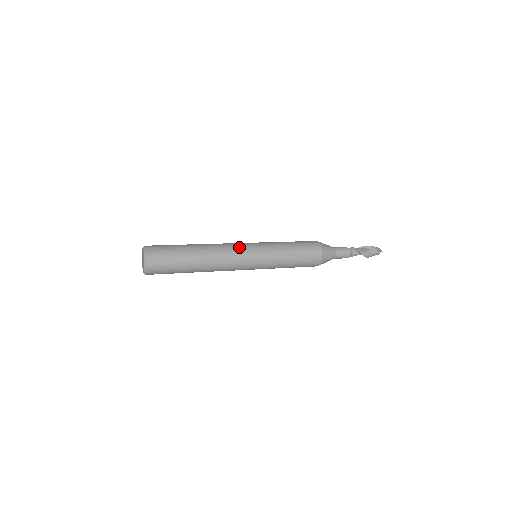
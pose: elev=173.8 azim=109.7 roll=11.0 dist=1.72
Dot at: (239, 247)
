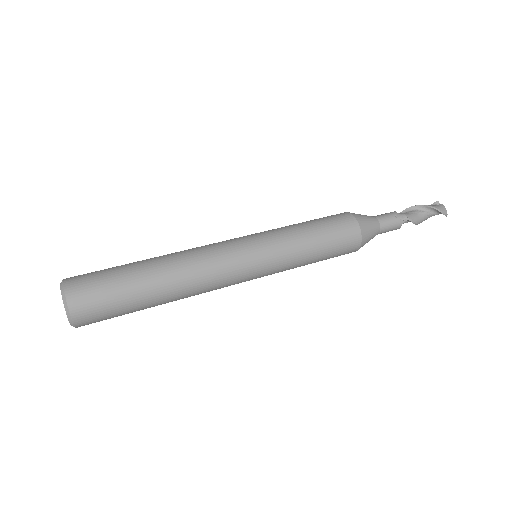
Dot at: (231, 268)
